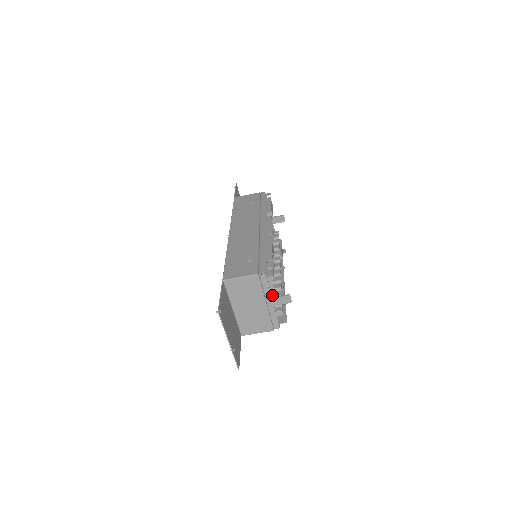
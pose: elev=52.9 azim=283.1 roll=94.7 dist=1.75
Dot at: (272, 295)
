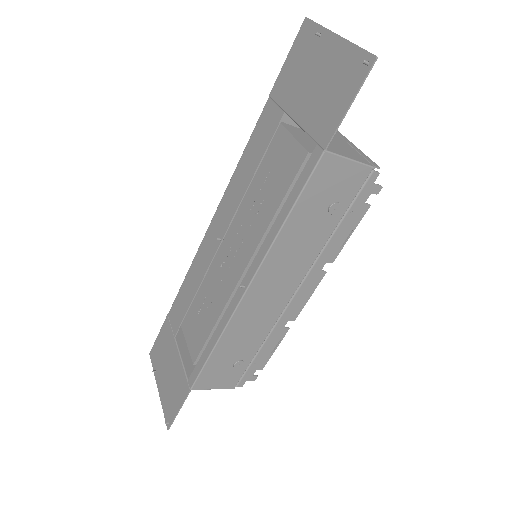
Dot at: occluded
